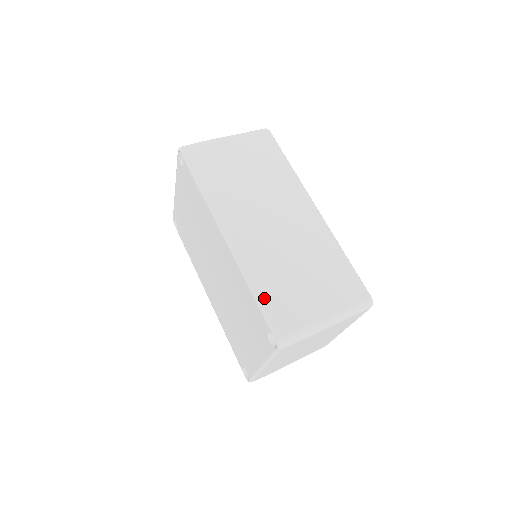
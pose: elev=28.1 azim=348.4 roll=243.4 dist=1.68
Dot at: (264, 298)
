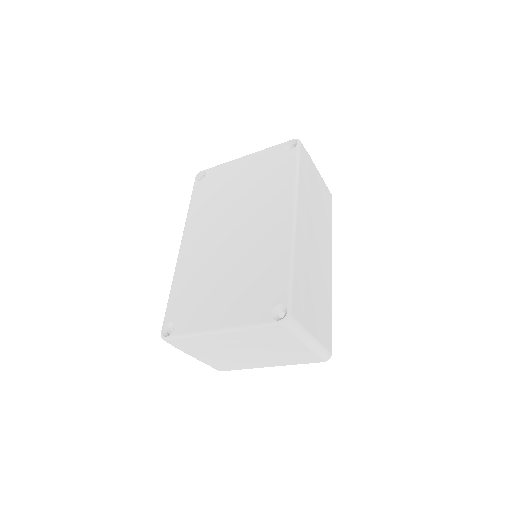
Dot at: (295, 280)
